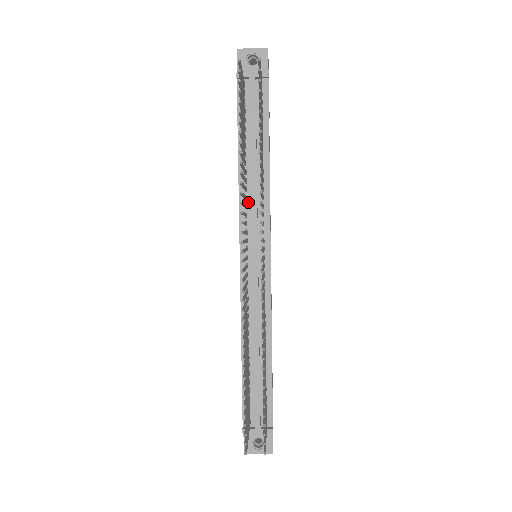
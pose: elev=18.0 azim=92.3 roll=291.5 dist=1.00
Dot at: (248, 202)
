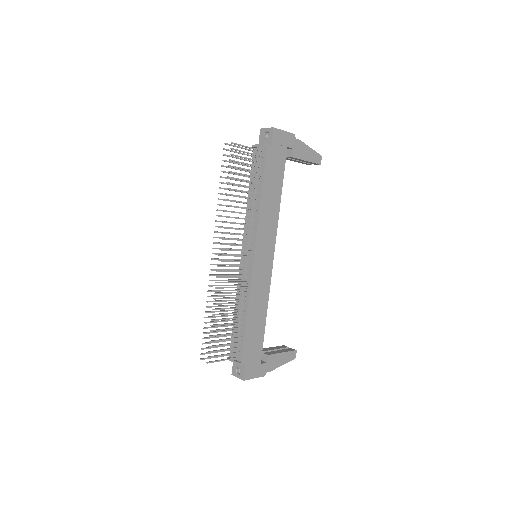
Dot at: (249, 222)
